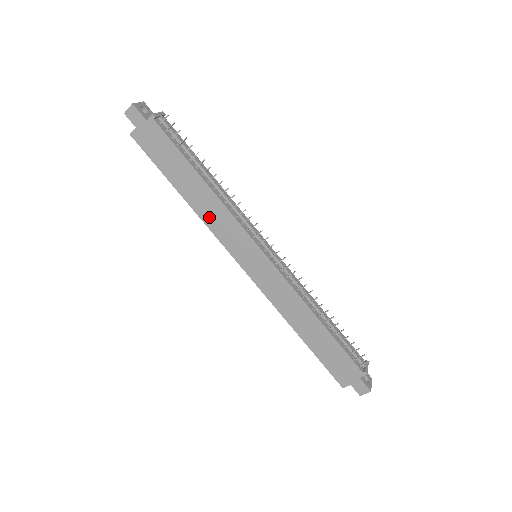
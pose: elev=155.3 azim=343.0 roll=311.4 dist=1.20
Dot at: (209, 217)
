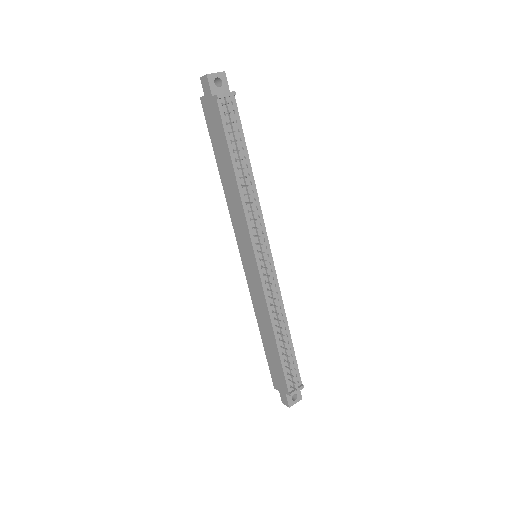
Dot at: (231, 204)
